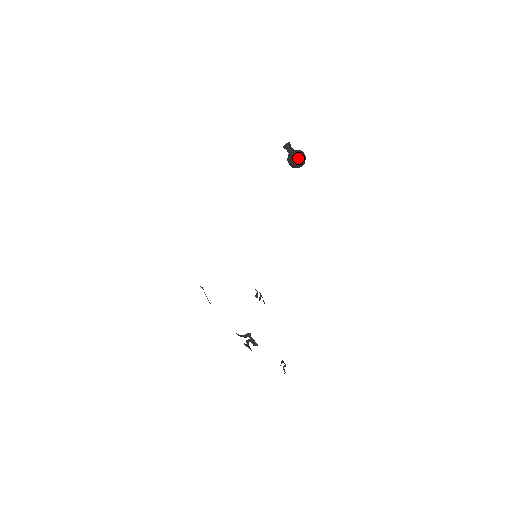
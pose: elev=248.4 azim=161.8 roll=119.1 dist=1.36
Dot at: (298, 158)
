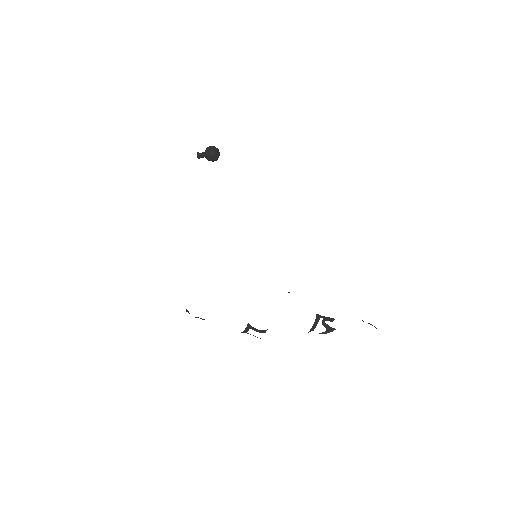
Dot at: (213, 148)
